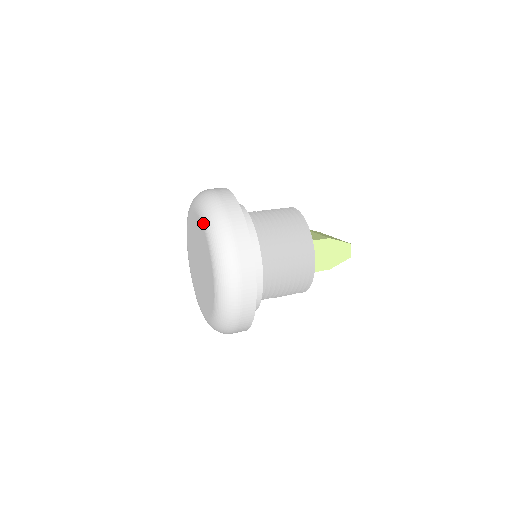
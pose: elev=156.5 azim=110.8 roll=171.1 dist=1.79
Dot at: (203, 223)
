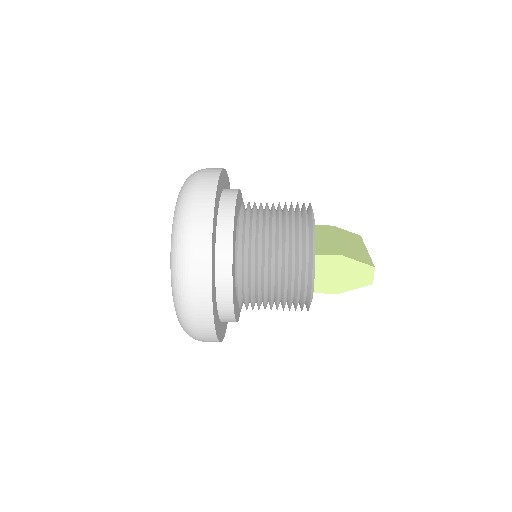
Dot at: occluded
